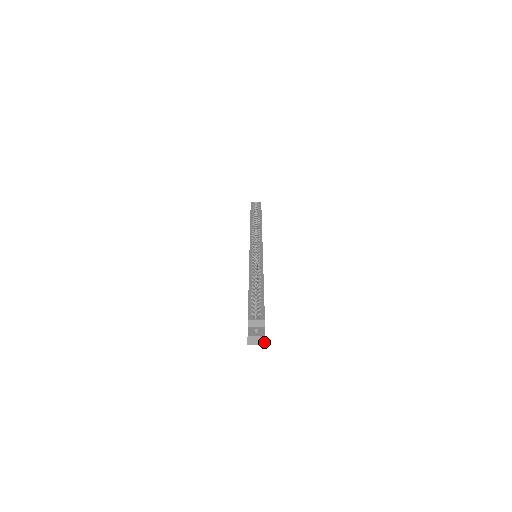
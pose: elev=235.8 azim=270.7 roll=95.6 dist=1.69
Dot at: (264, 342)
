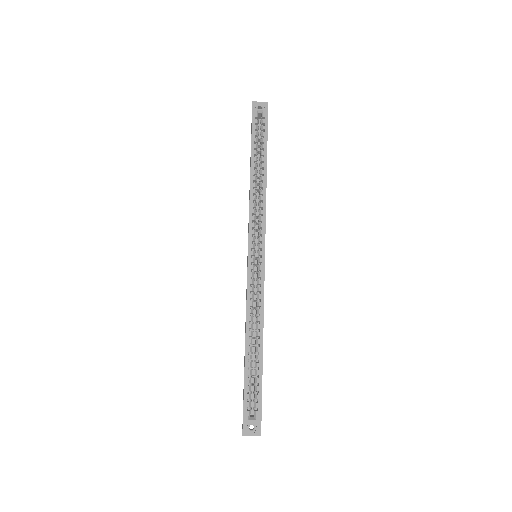
Dot at: occluded
